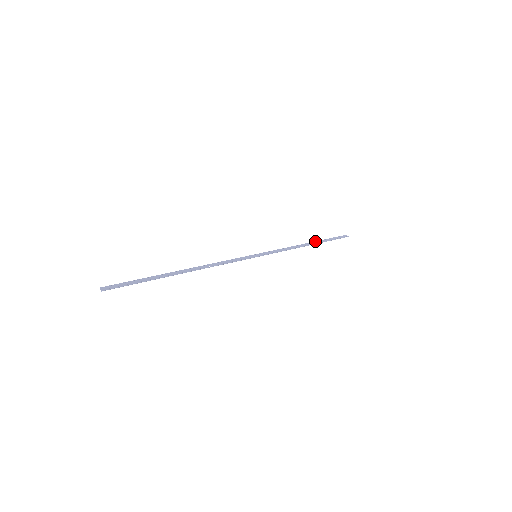
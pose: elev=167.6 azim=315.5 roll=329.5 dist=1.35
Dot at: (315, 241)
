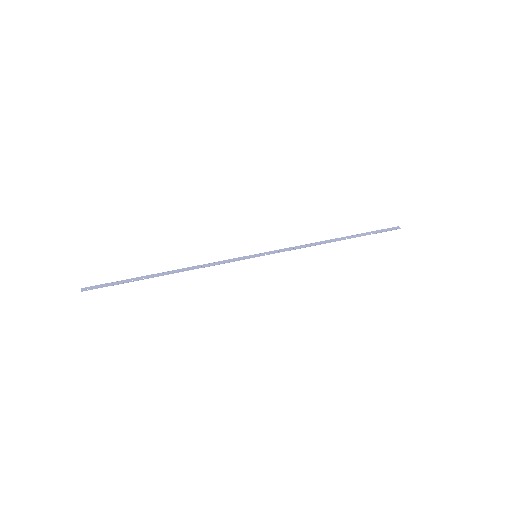
Dot at: occluded
